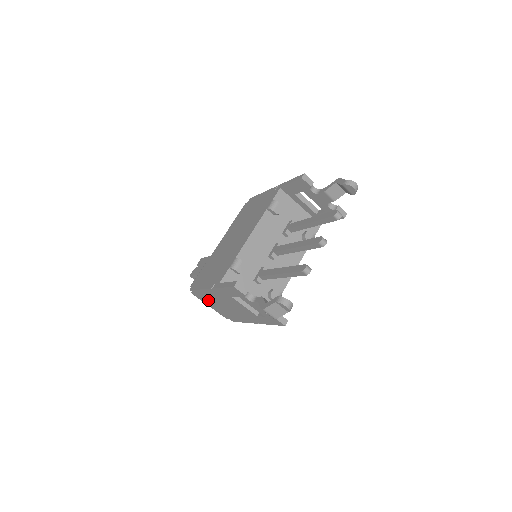
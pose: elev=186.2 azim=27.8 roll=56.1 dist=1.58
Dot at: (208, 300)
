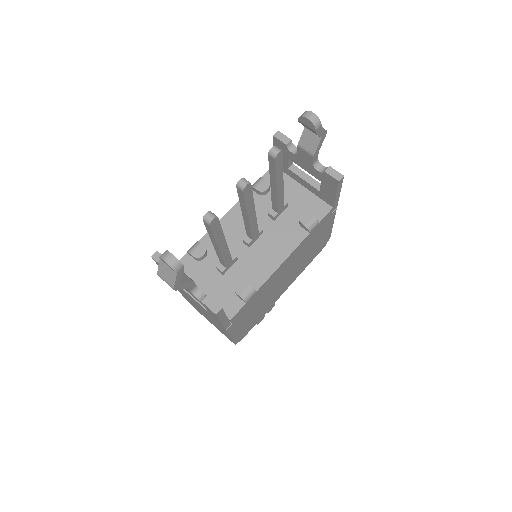
Dot at: (198, 310)
